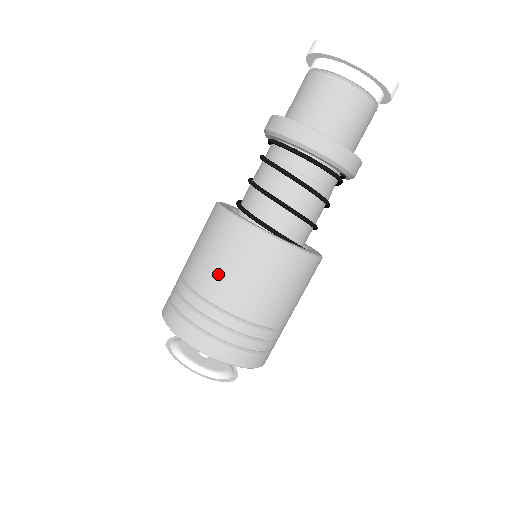
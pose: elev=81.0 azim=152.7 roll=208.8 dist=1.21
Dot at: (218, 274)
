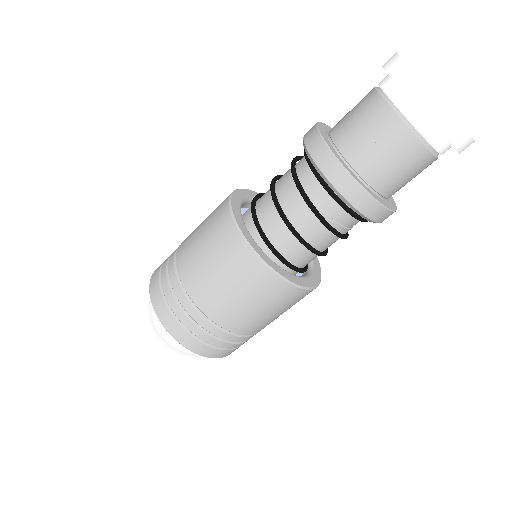
Dot at: (232, 307)
